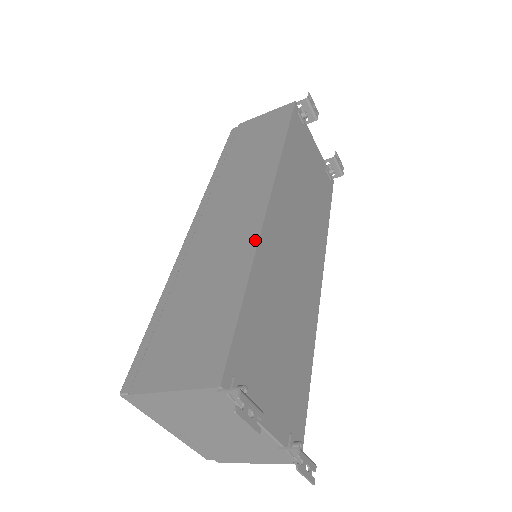
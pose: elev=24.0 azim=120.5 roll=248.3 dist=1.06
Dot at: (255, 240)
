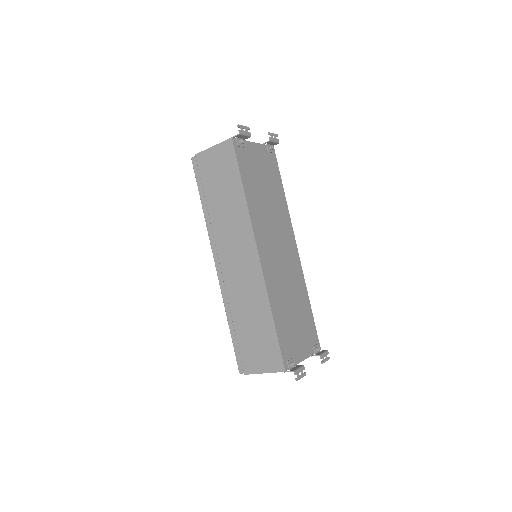
Dot at: (264, 286)
